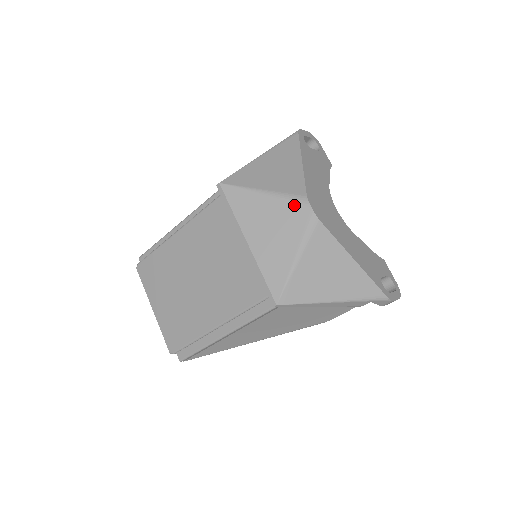
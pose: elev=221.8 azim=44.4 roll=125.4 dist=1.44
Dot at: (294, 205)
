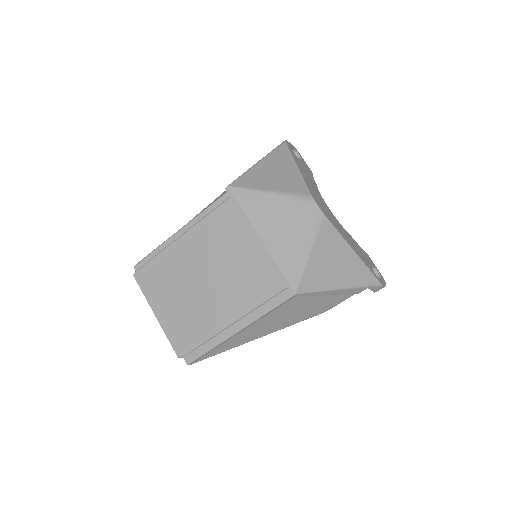
Dot at: (301, 203)
